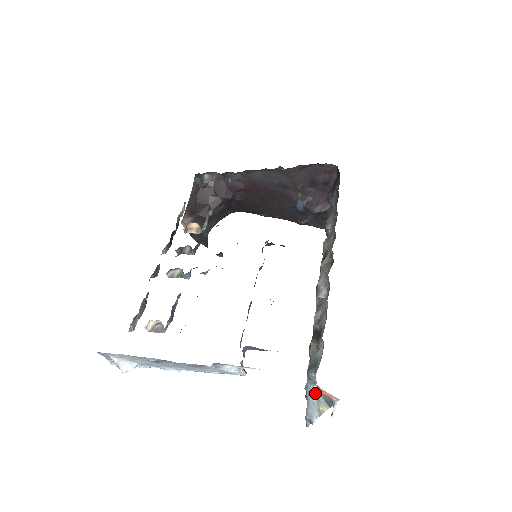
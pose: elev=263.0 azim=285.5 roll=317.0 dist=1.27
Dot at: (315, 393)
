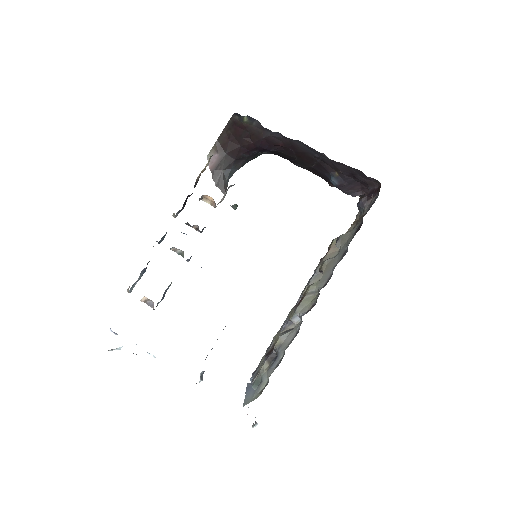
Dot at: occluded
